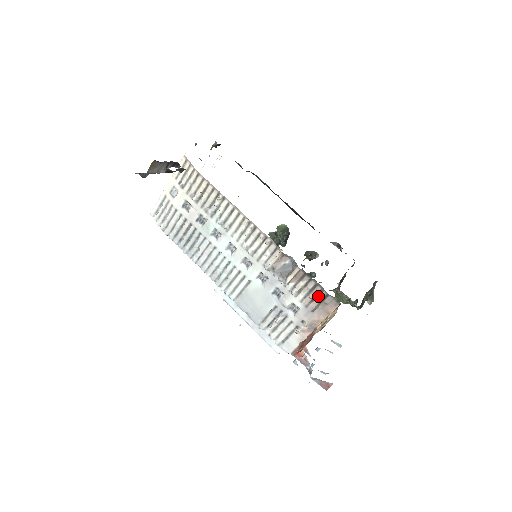
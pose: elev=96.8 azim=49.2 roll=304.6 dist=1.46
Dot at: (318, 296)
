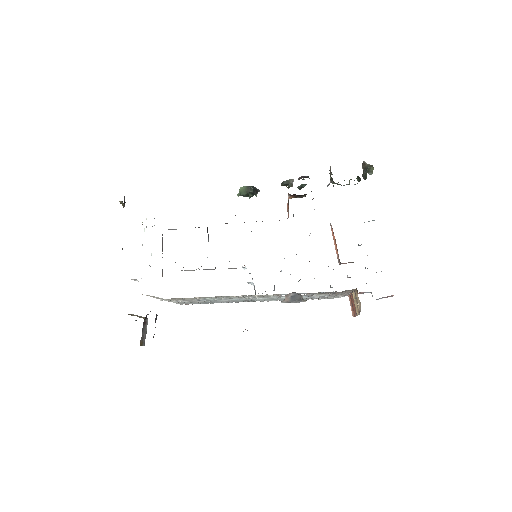
Dot at: (336, 293)
